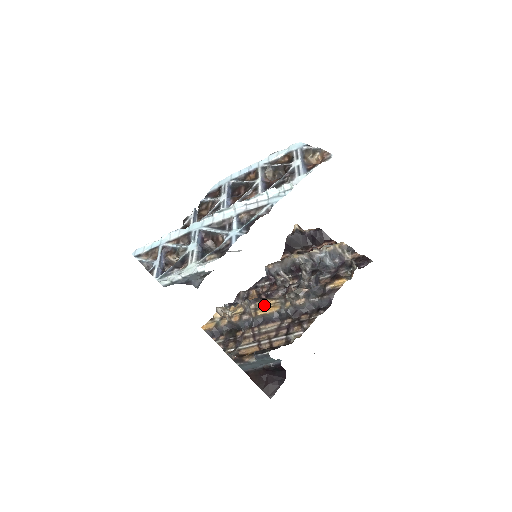
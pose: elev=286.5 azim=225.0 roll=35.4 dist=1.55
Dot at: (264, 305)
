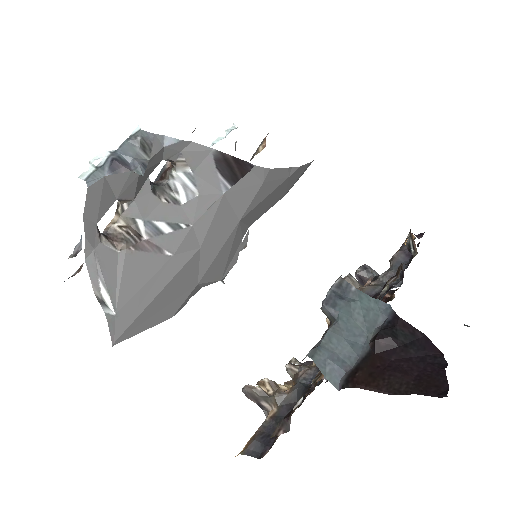
Dot at: occluded
